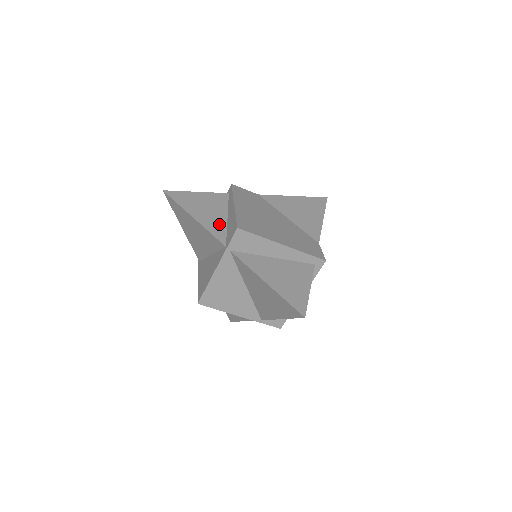
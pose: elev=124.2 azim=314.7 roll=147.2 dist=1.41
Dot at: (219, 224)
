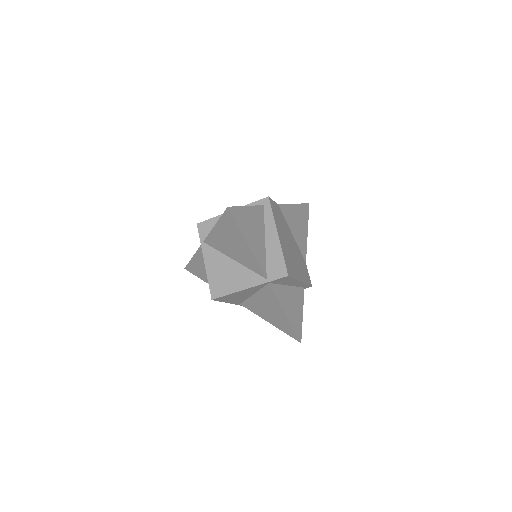
Dot at: (262, 251)
